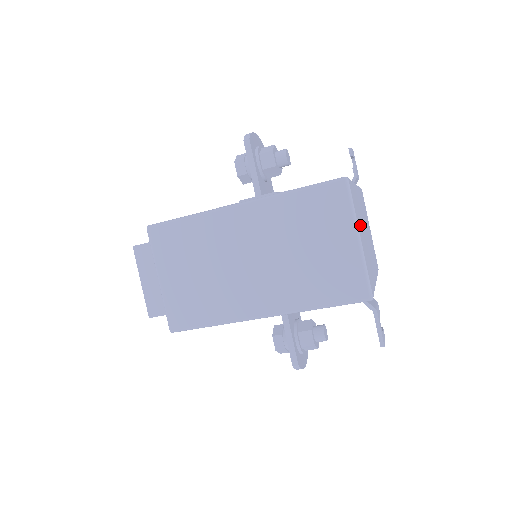
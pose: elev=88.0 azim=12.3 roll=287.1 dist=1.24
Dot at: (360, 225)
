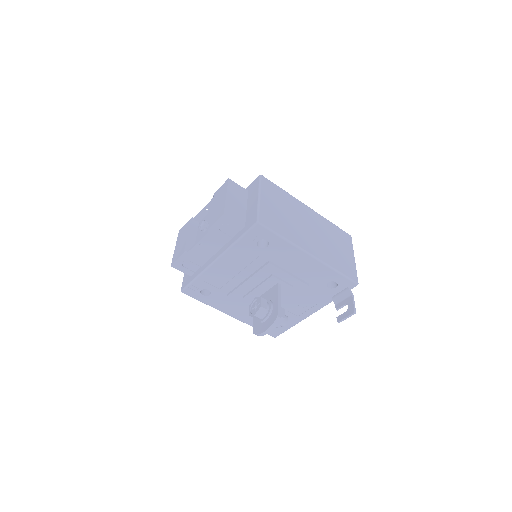
Dot at: occluded
